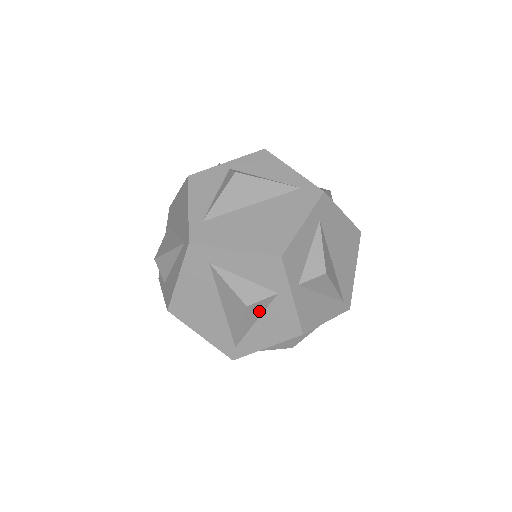
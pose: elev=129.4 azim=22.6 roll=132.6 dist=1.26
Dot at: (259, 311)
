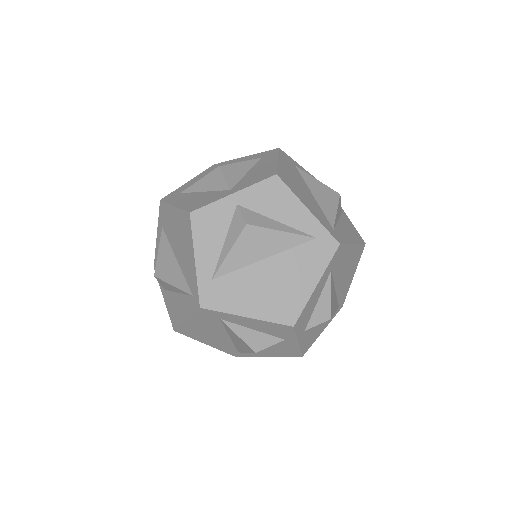
Dot at: occluded
